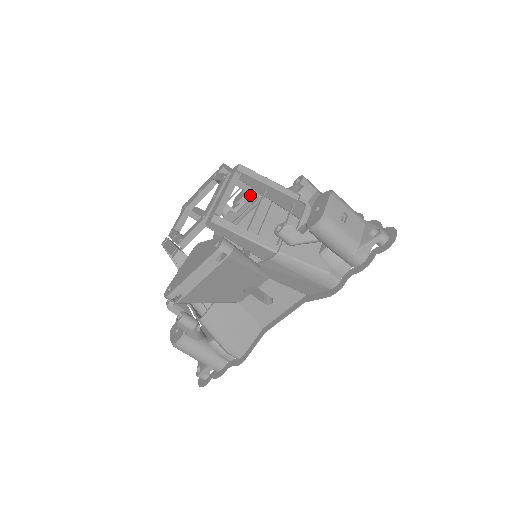
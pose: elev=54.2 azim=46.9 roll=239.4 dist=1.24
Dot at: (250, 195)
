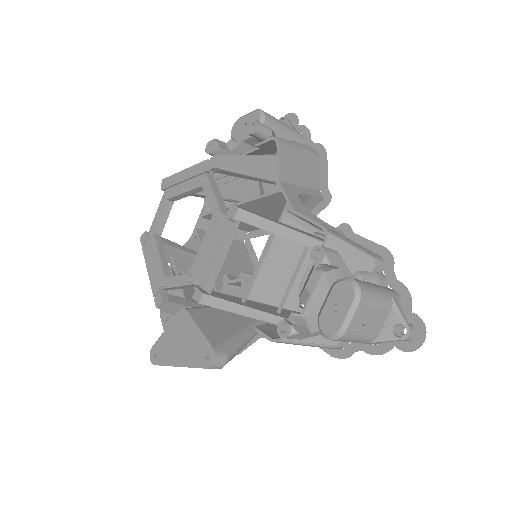
Dot at: (254, 138)
